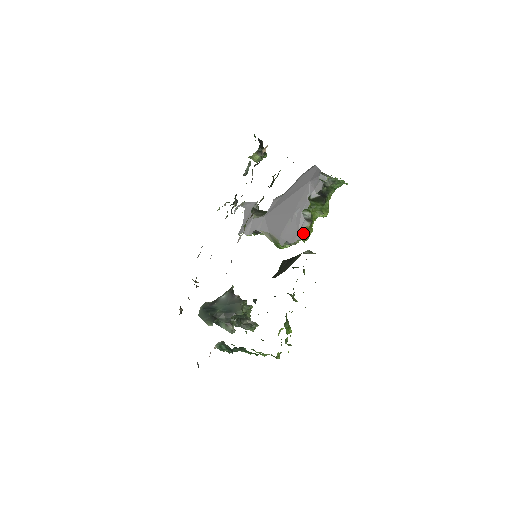
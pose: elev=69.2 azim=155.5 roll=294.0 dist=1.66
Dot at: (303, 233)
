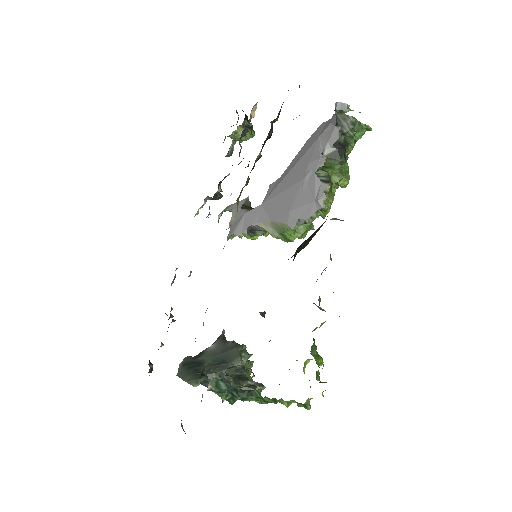
Dot at: (322, 198)
